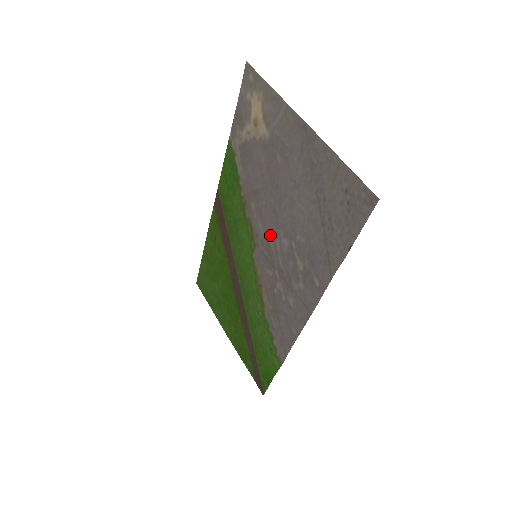
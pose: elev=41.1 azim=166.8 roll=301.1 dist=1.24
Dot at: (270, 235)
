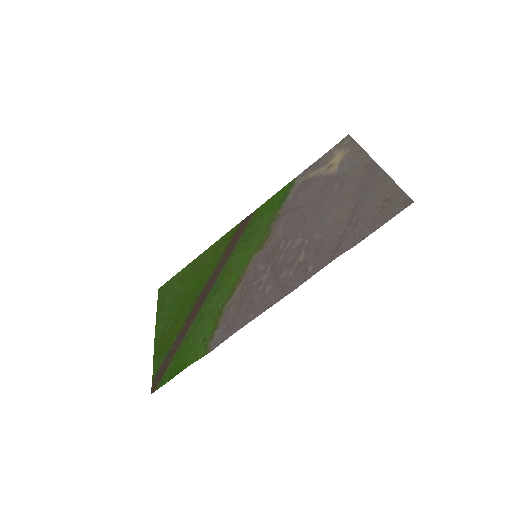
Dot at: (286, 237)
